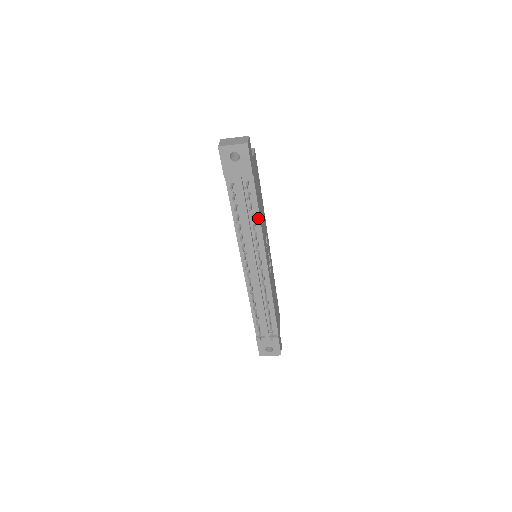
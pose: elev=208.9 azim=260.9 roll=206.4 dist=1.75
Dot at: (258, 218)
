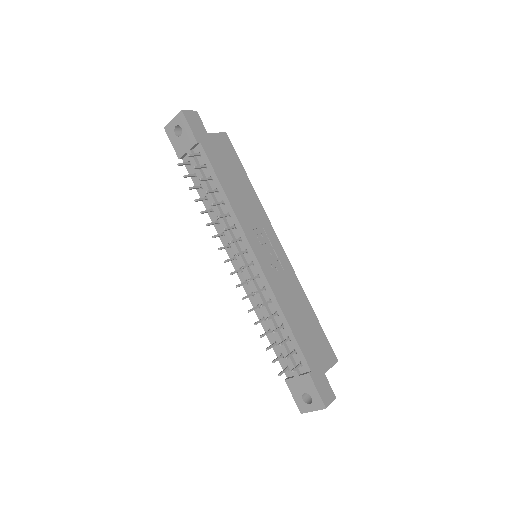
Dot at: (223, 194)
